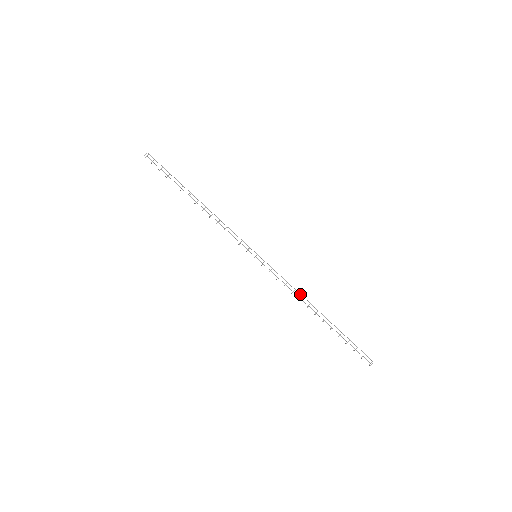
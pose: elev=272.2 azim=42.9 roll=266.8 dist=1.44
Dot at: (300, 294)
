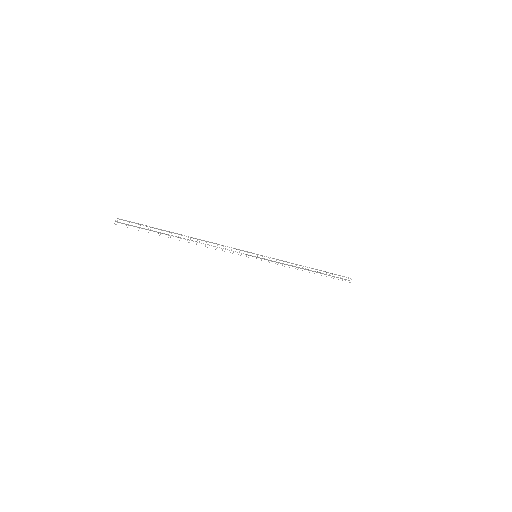
Dot at: occluded
